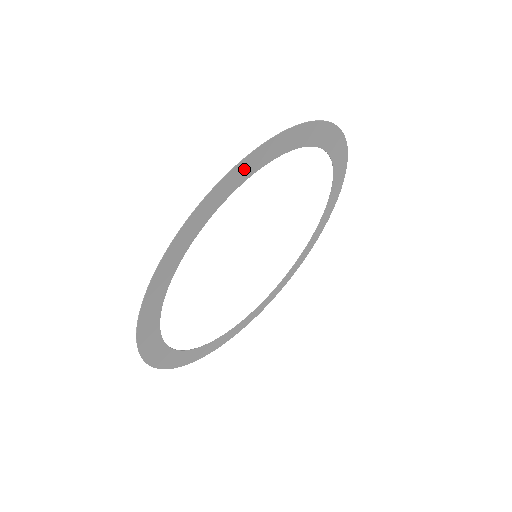
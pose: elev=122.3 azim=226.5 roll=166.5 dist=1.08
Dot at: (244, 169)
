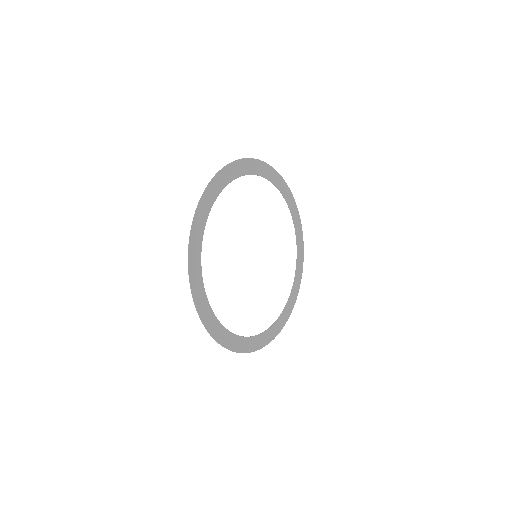
Dot at: (287, 193)
